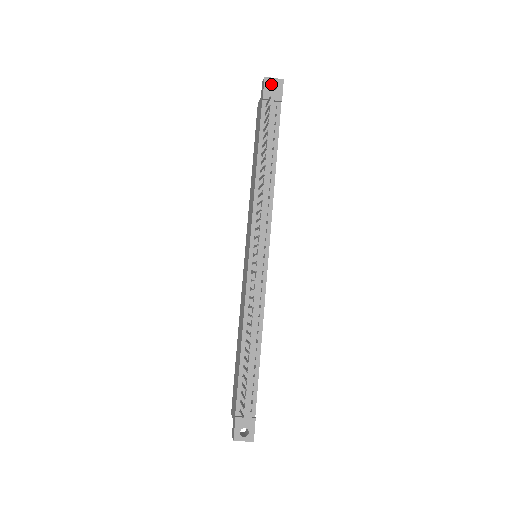
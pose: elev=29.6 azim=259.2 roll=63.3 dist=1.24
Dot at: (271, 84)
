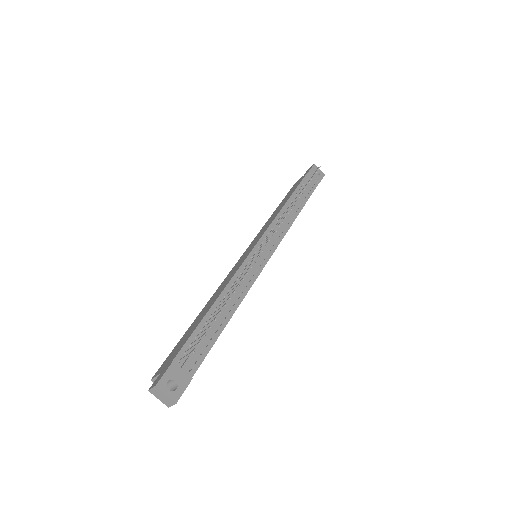
Dot at: occluded
